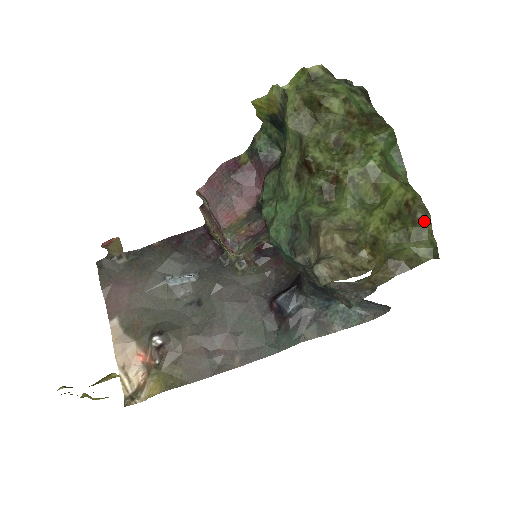
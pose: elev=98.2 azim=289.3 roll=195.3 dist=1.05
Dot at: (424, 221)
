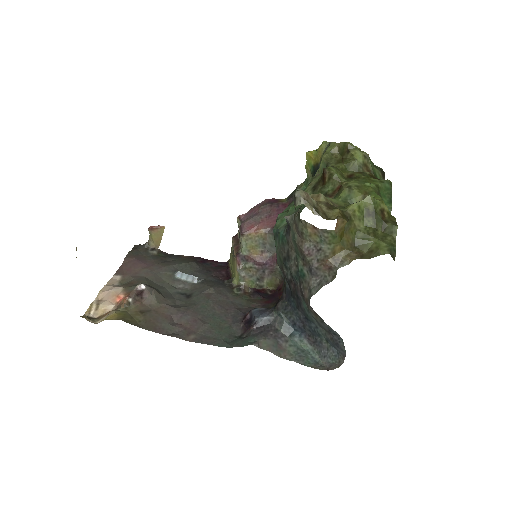
Dot at: (392, 229)
